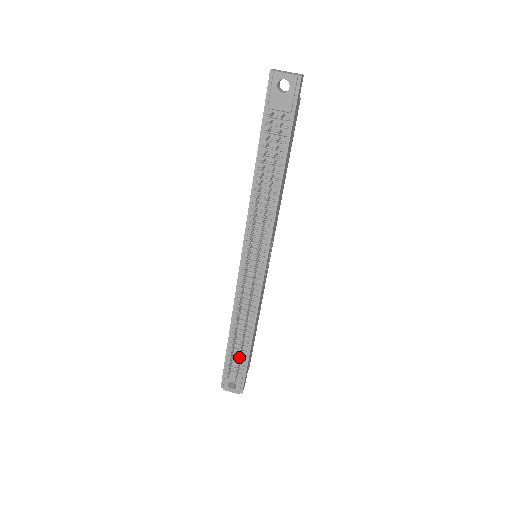
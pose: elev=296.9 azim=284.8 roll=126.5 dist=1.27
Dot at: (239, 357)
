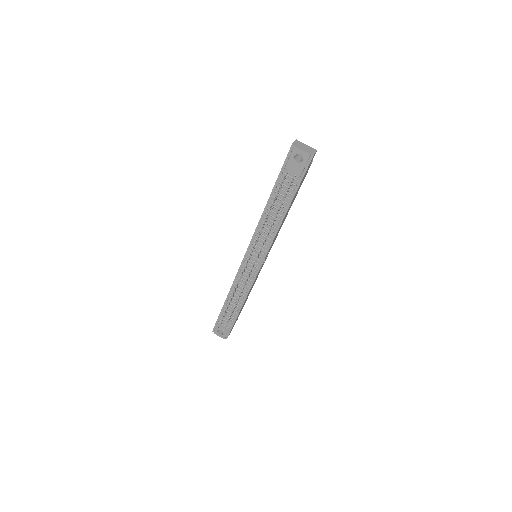
Dot at: occluded
